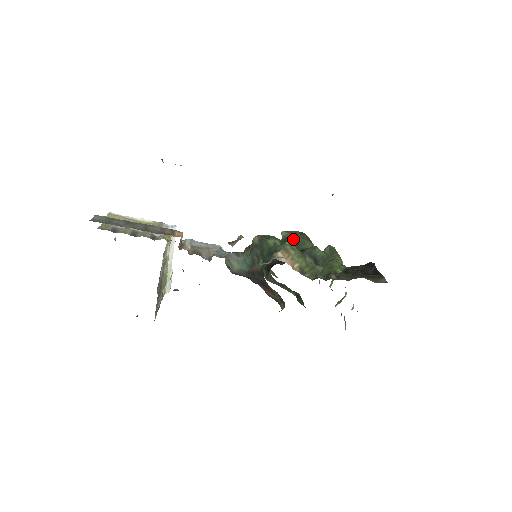
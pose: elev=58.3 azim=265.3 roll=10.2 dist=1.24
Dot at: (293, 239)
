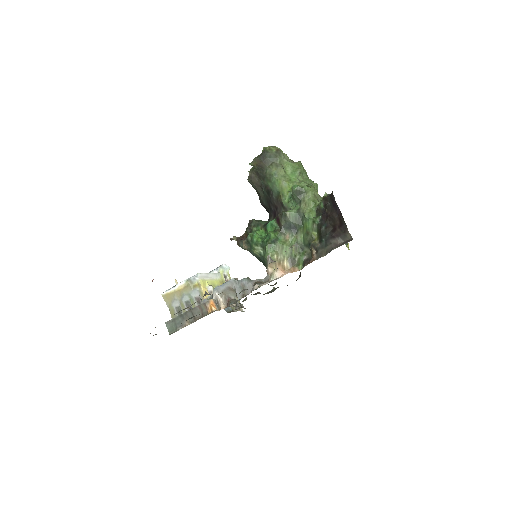
Dot at: (262, 173)
